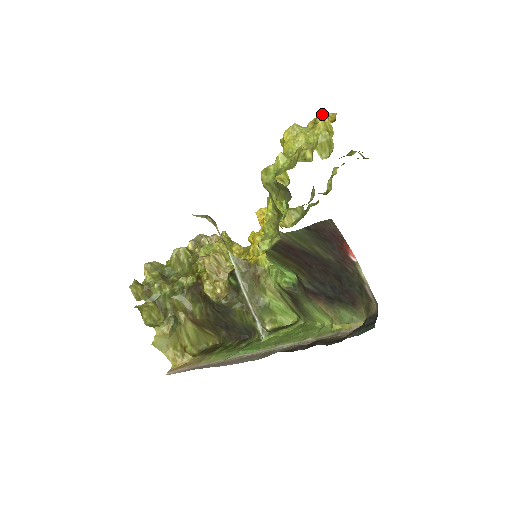
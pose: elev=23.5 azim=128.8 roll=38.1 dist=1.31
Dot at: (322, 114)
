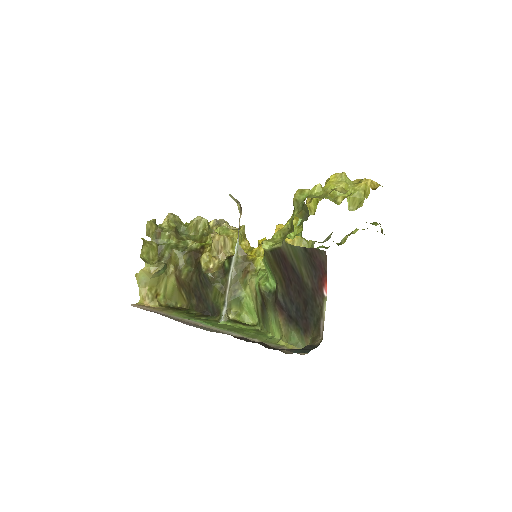
Dot at: occluded
